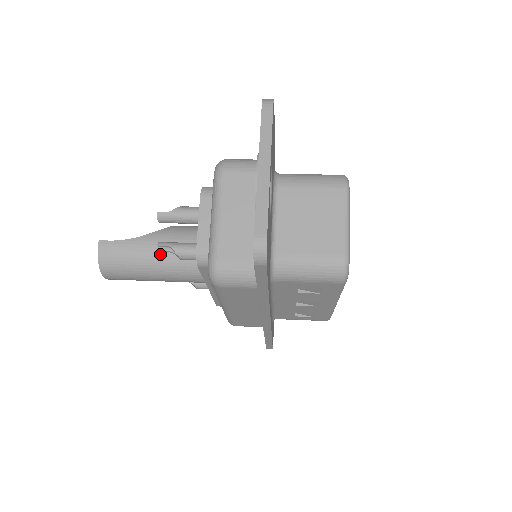
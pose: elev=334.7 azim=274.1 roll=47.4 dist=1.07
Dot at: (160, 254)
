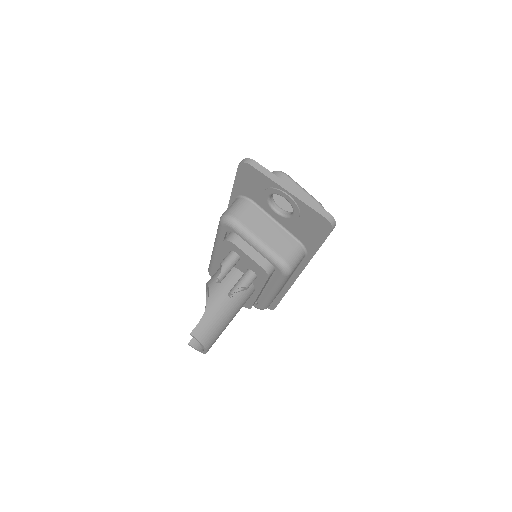
Dot at: (227, 302)
